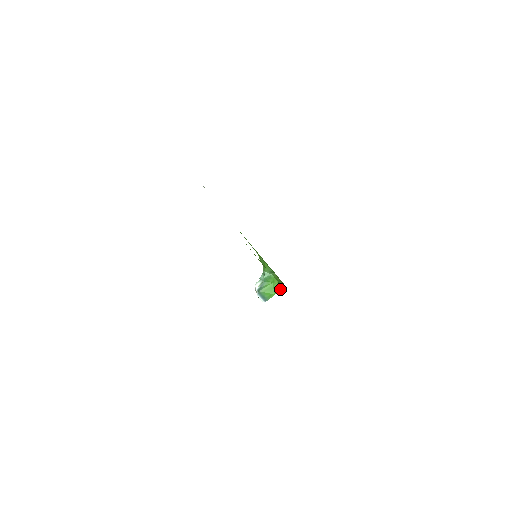
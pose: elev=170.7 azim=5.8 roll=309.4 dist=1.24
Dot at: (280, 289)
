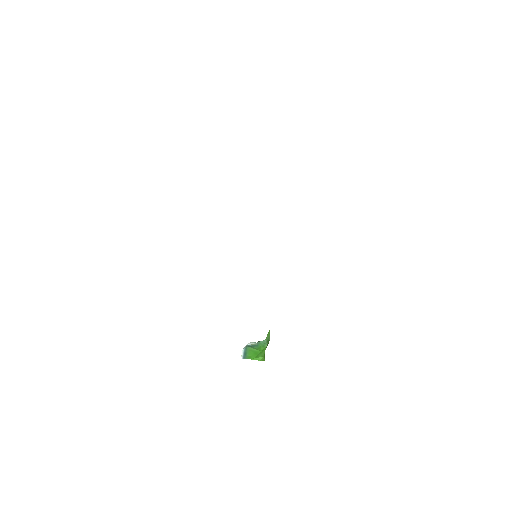
Dot at: (261, 359)
